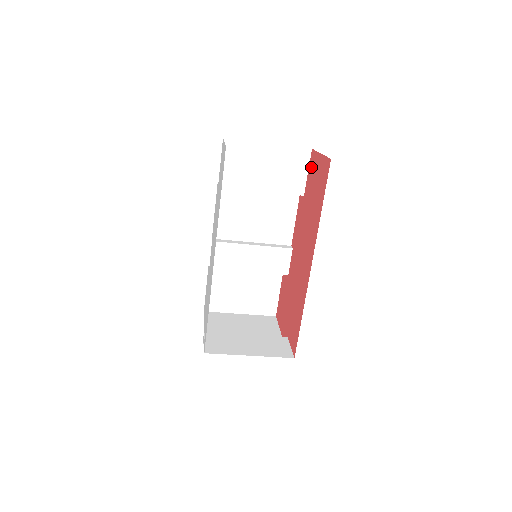
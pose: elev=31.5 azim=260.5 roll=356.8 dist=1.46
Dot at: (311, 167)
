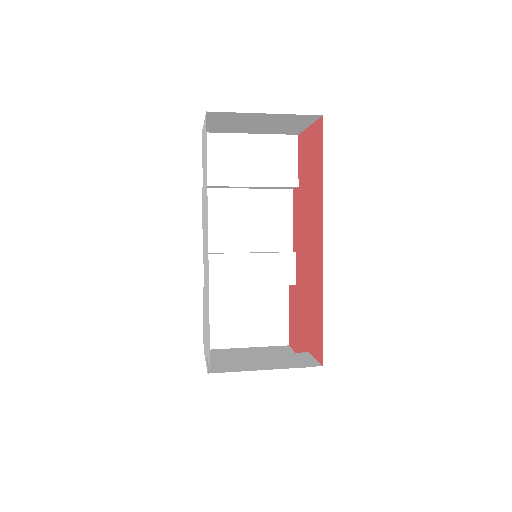
Dot at: (301, 151)
